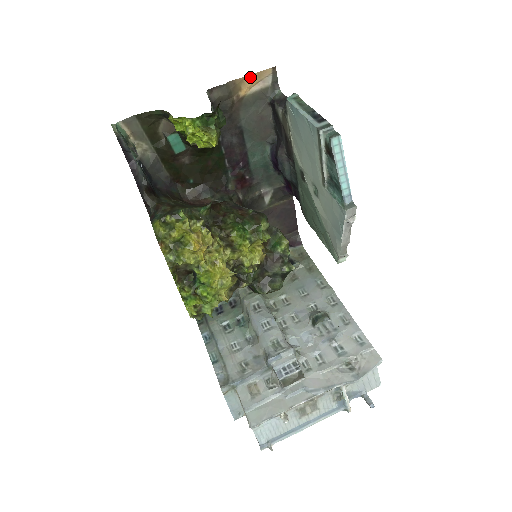
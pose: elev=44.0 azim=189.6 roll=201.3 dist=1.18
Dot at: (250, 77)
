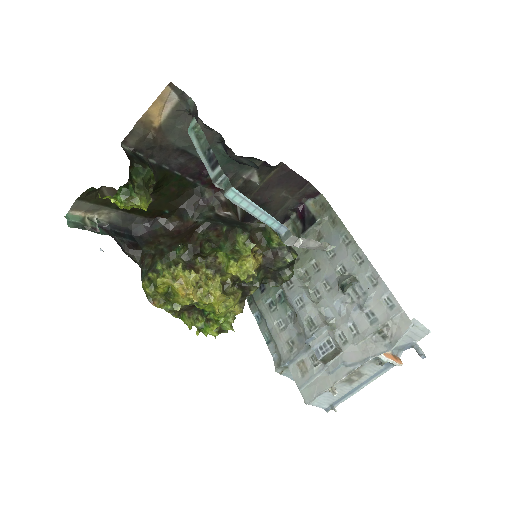
Dot at: (152, 107)
